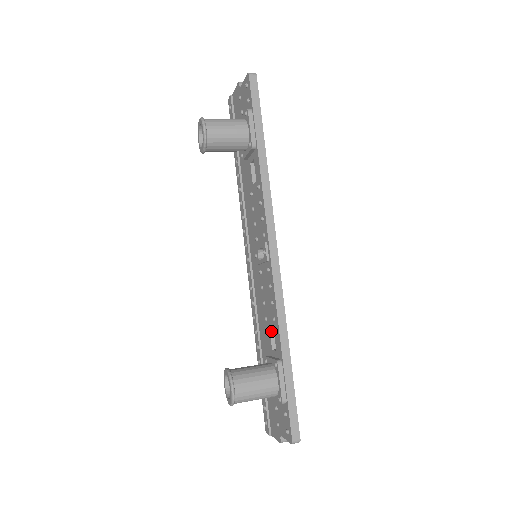
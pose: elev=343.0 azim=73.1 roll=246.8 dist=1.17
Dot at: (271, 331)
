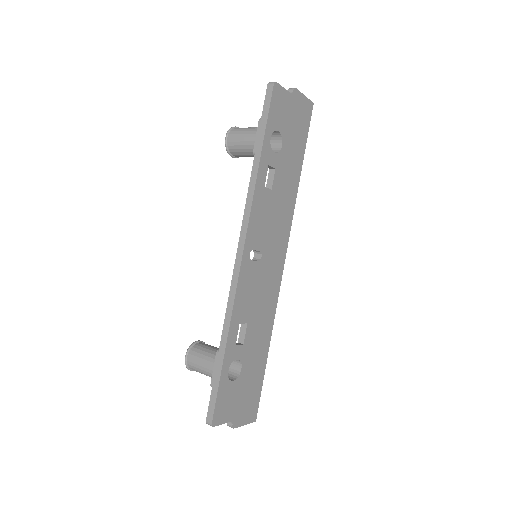
Dot at: (242, 326)
